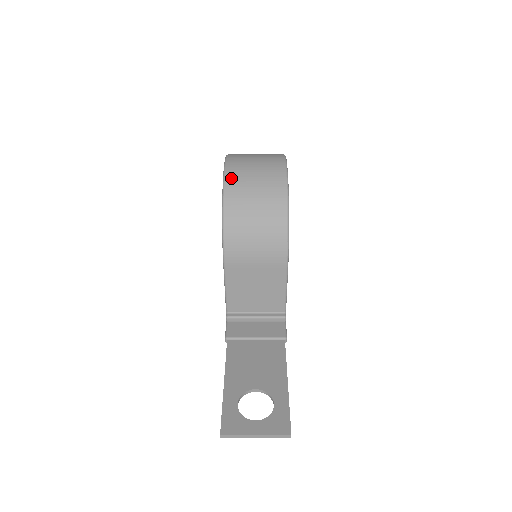
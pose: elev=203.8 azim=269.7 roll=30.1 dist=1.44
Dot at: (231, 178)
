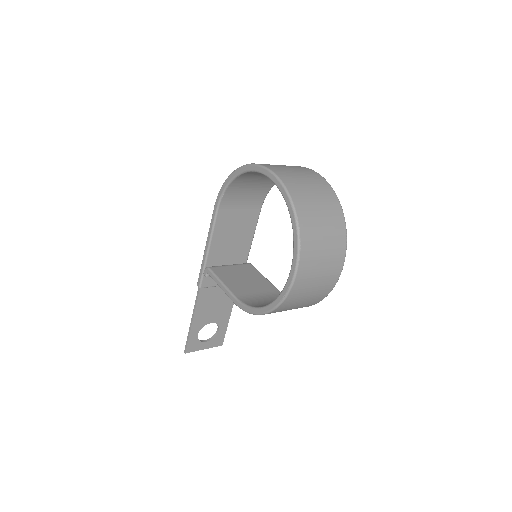
Dot at: (288, 302)
